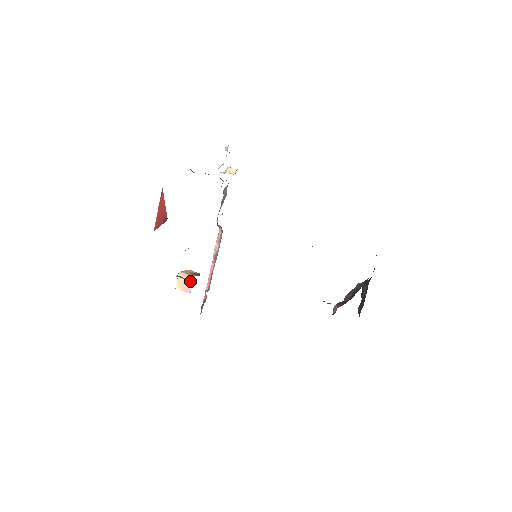
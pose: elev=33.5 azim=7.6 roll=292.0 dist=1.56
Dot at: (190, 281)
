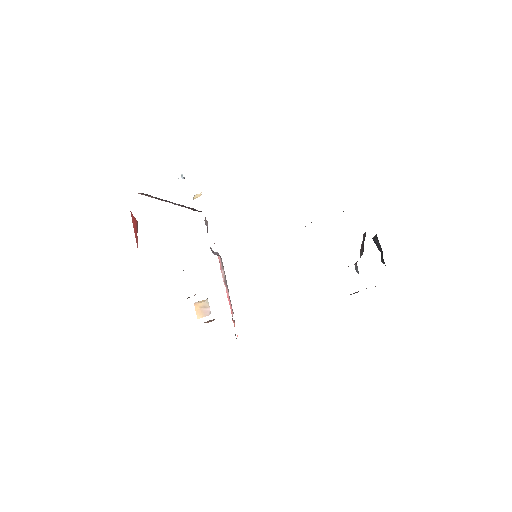
Dot at: (206, 304)
